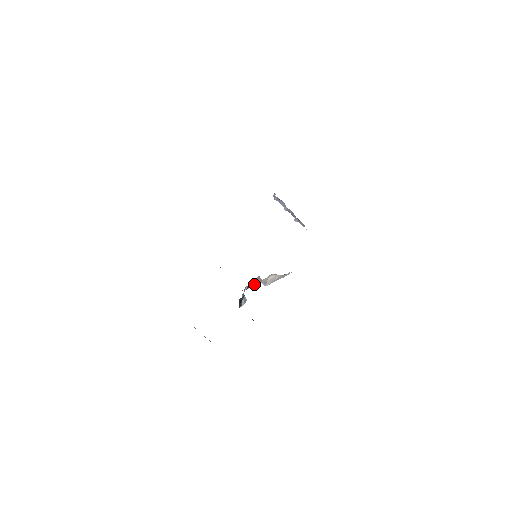
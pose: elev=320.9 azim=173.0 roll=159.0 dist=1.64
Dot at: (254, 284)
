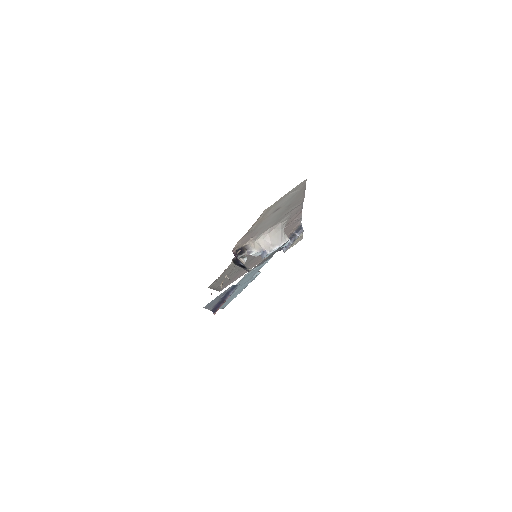
Dot at: (243, 252)
